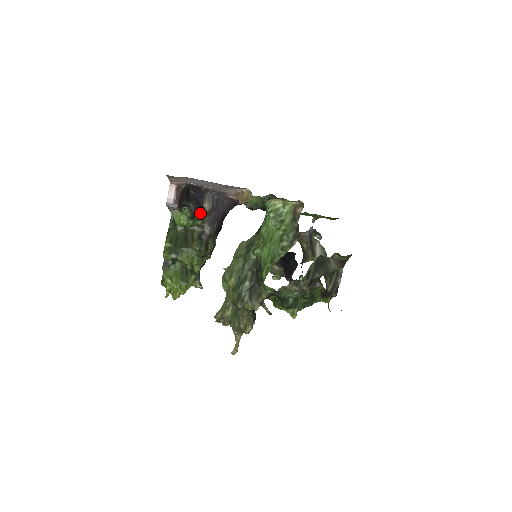
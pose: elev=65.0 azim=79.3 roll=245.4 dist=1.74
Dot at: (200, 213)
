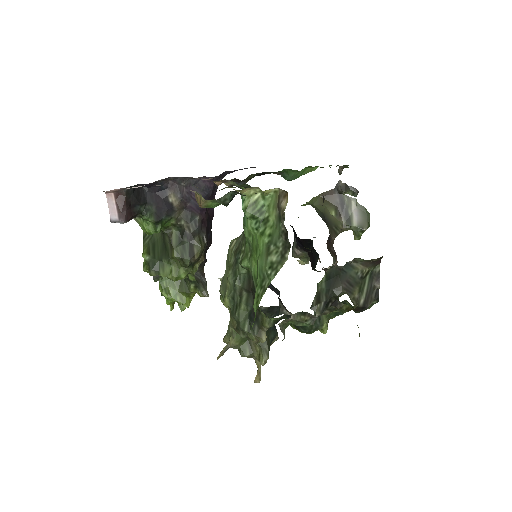
Dot at: (167, 213)
